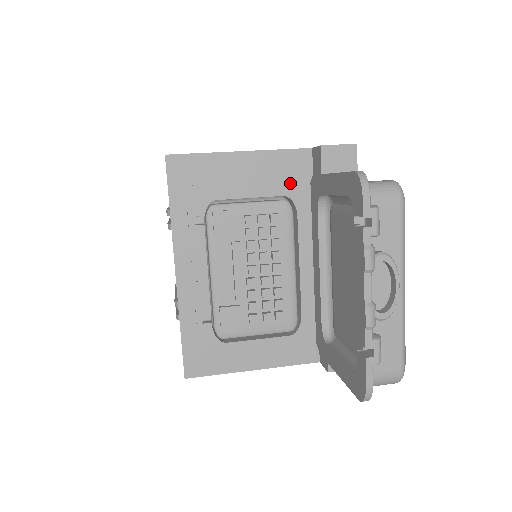
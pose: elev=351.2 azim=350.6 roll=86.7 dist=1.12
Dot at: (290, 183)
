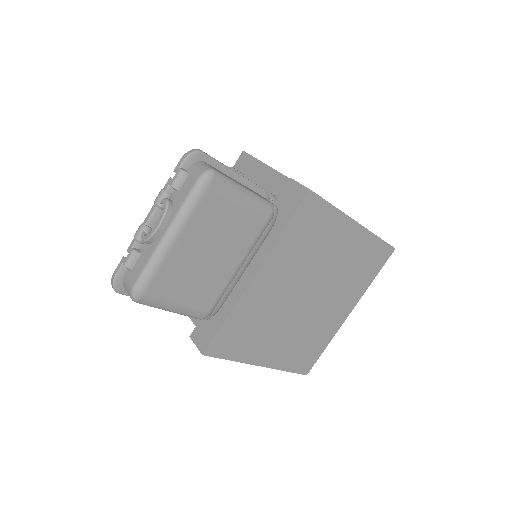
Dot at: occluded
